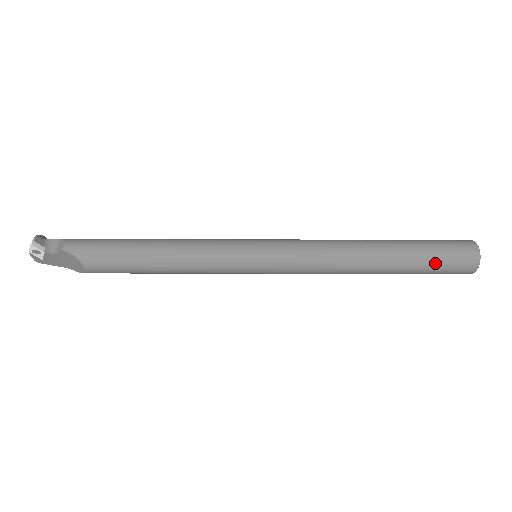
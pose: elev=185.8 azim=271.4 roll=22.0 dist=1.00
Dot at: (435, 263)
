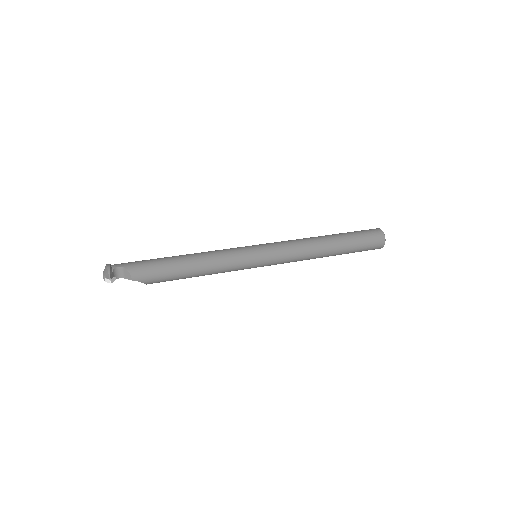
Dot at: (360, 251)
